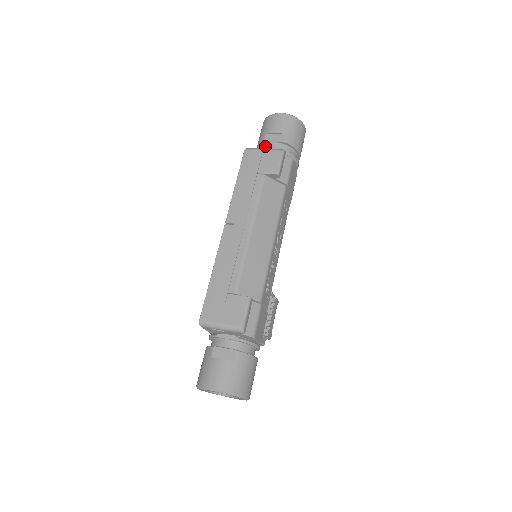
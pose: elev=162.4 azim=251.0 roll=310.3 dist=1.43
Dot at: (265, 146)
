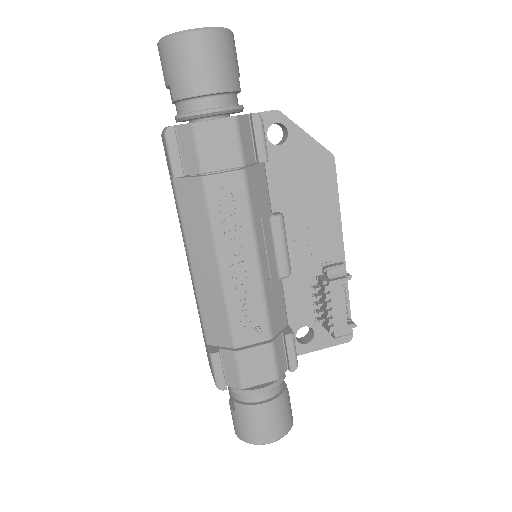
Dot at: occluded
